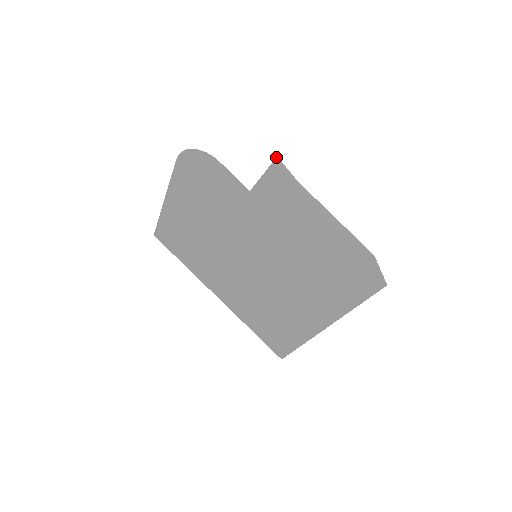
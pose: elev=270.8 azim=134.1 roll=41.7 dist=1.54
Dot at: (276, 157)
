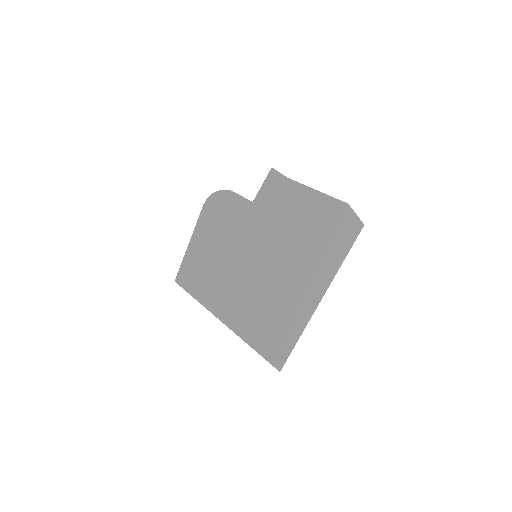
Dot at: (271, 168)
